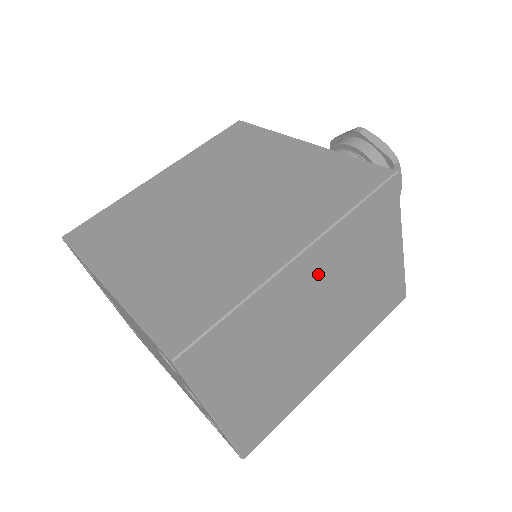
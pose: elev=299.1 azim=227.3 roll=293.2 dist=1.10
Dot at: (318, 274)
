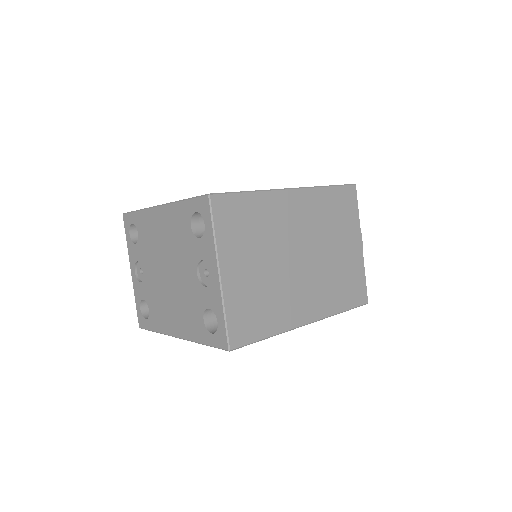
Dot at: (304, 215)
